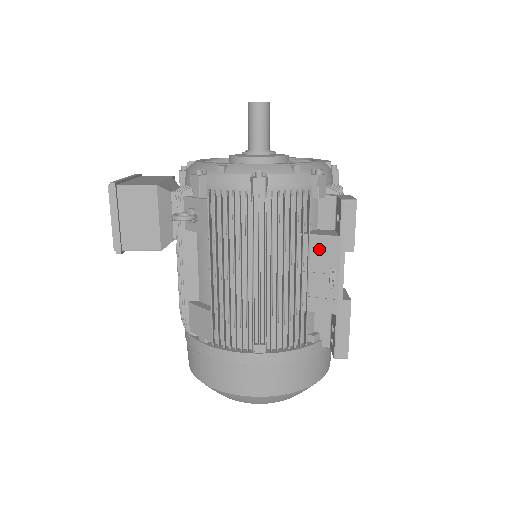
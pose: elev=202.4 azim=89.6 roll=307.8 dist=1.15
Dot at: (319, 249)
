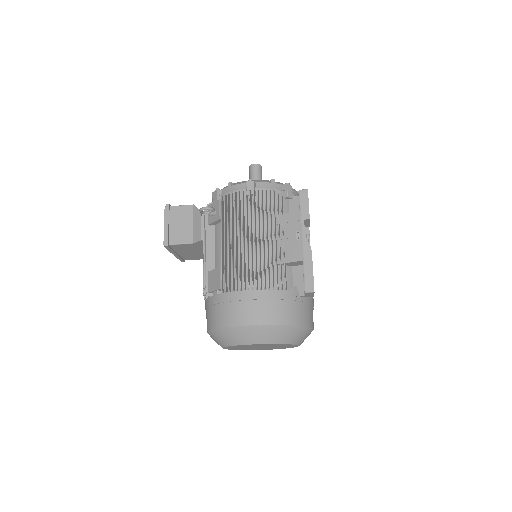
Dot at: (289, 221)
